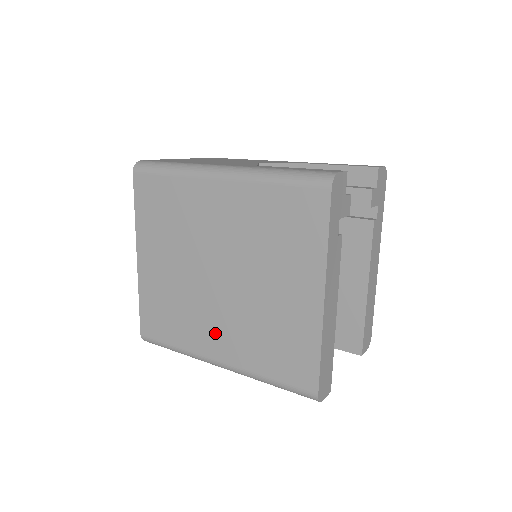
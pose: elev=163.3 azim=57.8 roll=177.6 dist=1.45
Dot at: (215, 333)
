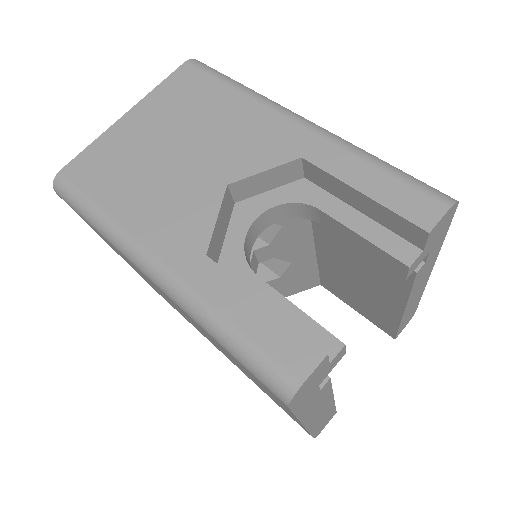
Dot at: occluded
